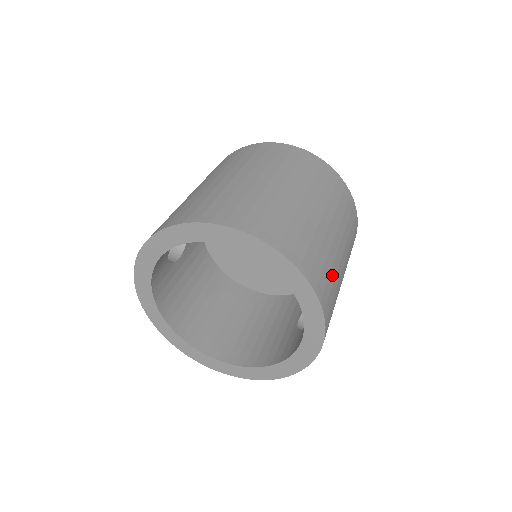
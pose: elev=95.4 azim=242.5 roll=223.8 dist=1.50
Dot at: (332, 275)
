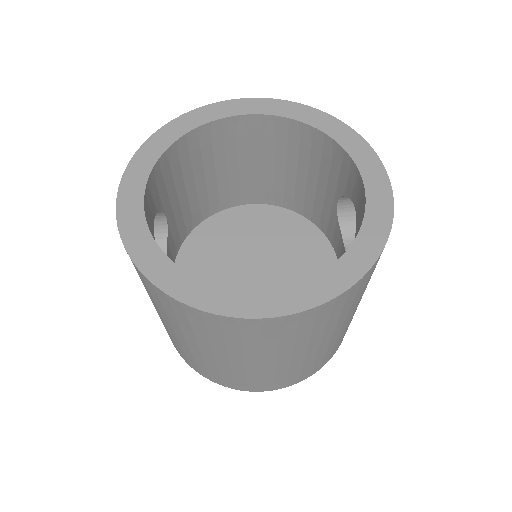
Dot at: occluded
